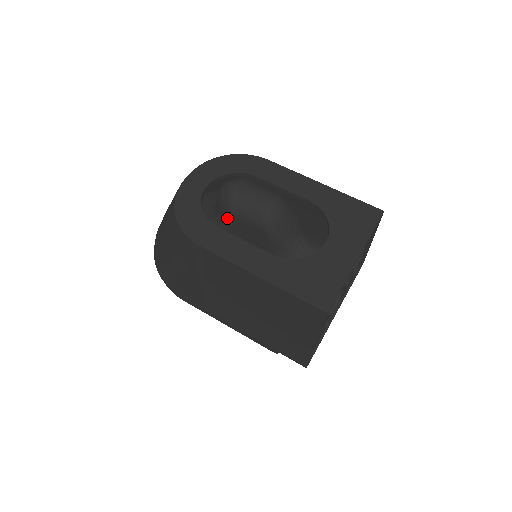
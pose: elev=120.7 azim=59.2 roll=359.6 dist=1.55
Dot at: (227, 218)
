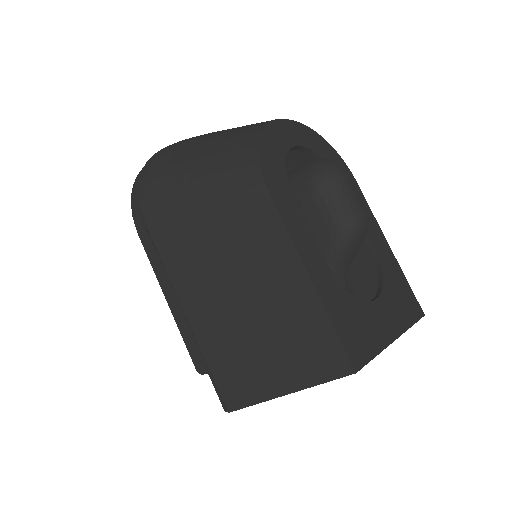
Dot at: (302, 192)
